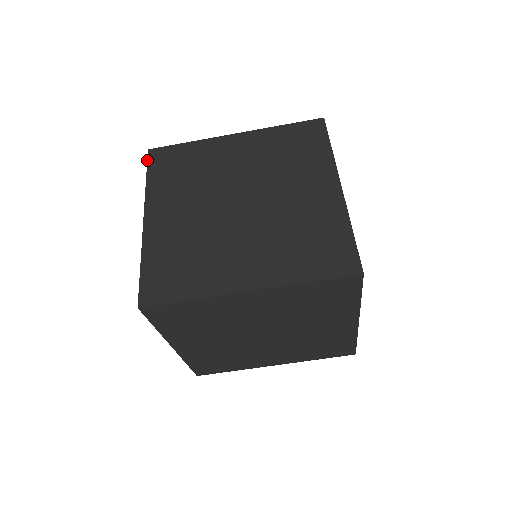
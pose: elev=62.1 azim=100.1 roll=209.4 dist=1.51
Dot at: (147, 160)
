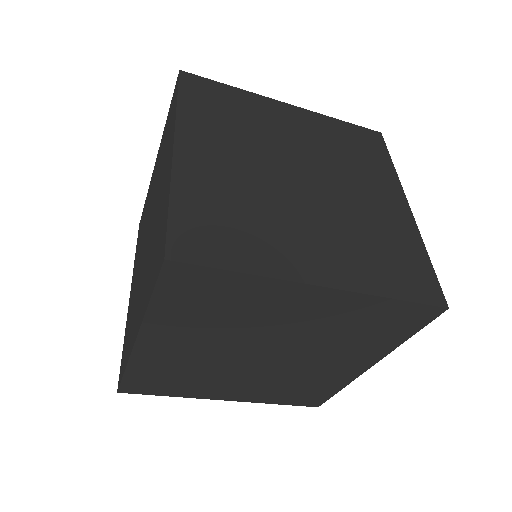
Dot at: (179, 80)
